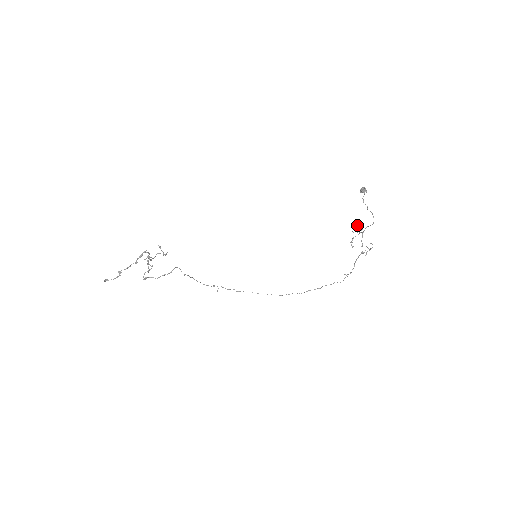
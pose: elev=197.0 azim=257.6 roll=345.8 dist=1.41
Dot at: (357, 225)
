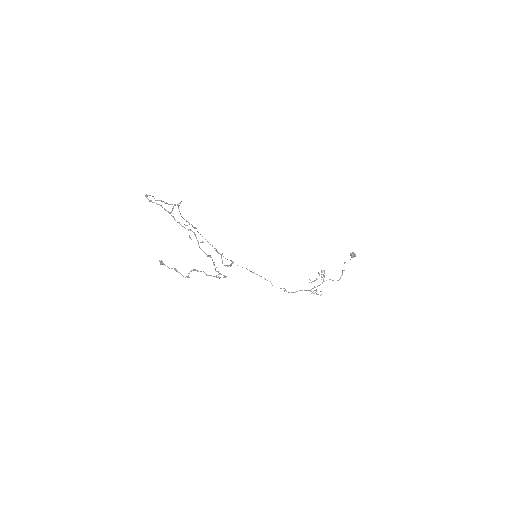
Dot at: occluded
